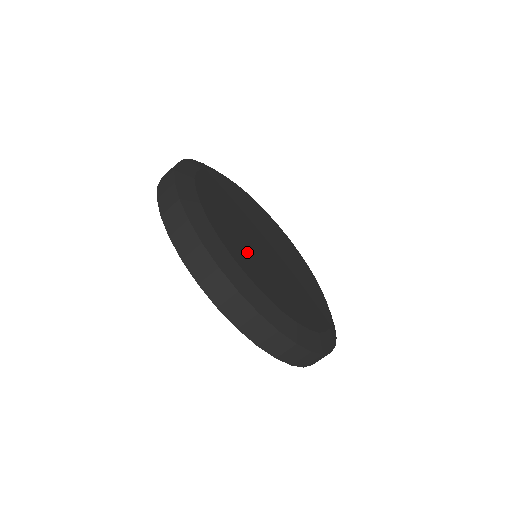
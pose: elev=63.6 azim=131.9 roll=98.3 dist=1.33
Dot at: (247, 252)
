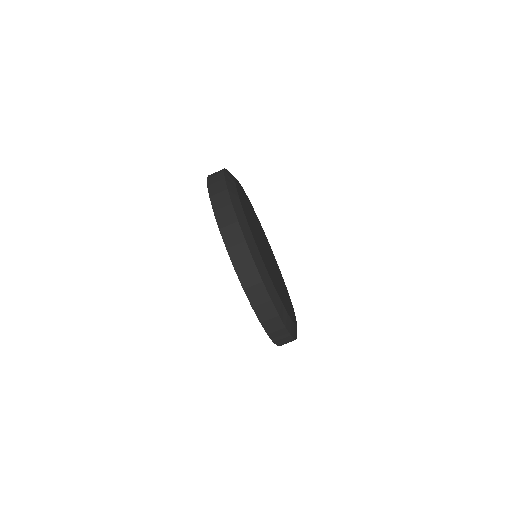
Dot at: (271, 273)
